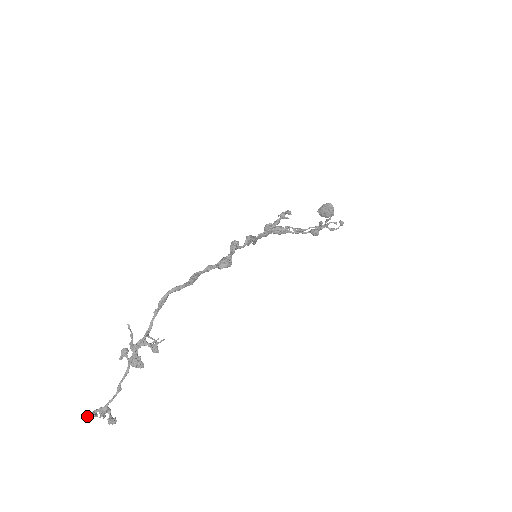
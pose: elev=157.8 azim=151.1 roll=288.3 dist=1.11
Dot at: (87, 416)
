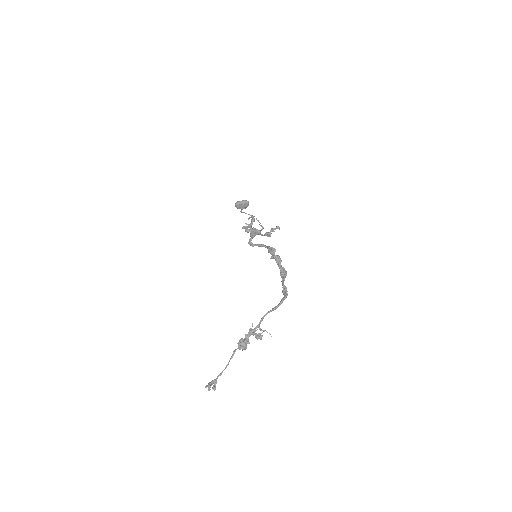
Dot at: occluded
